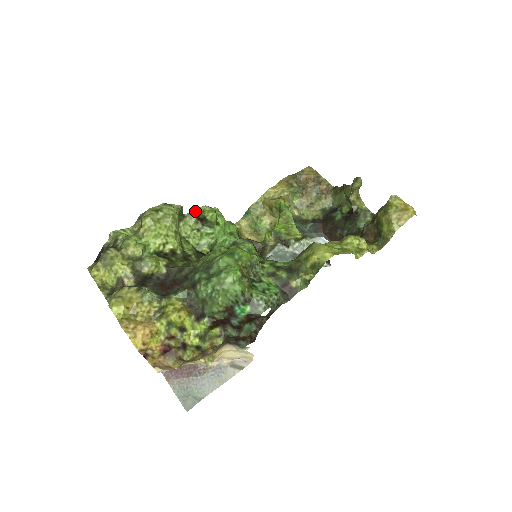
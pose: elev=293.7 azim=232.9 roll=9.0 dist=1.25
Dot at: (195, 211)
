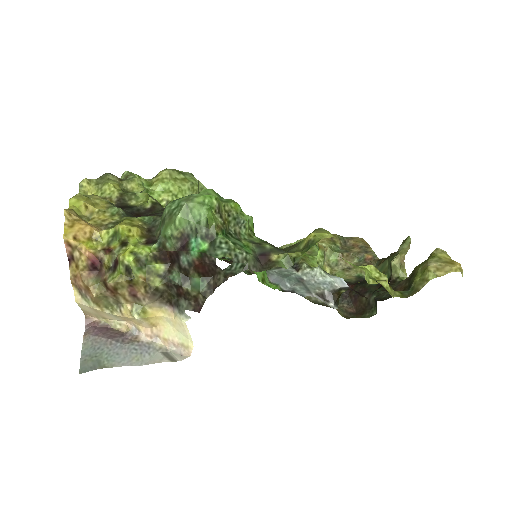
Dot at: occluded
